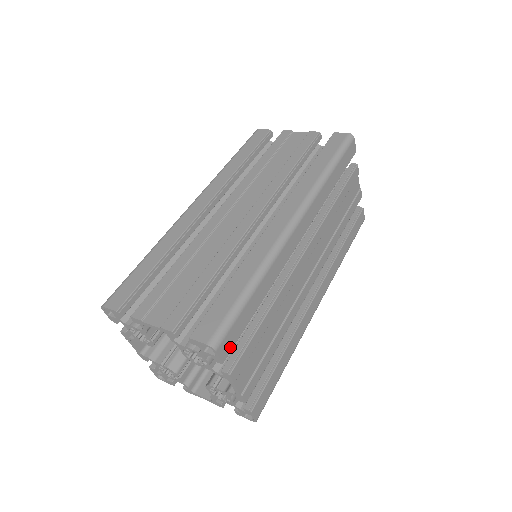
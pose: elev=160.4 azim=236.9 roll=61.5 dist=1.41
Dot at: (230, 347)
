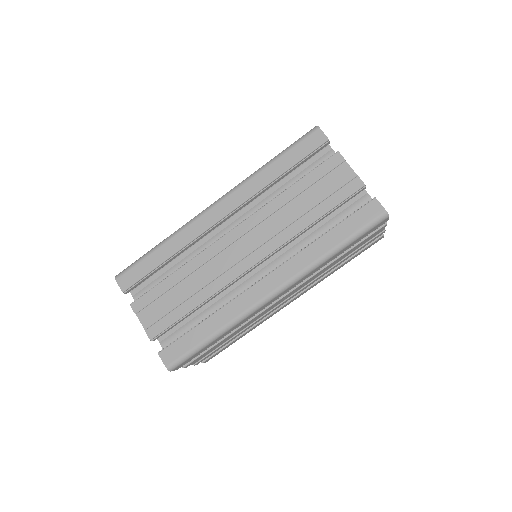
Dot at: (185, 363)
